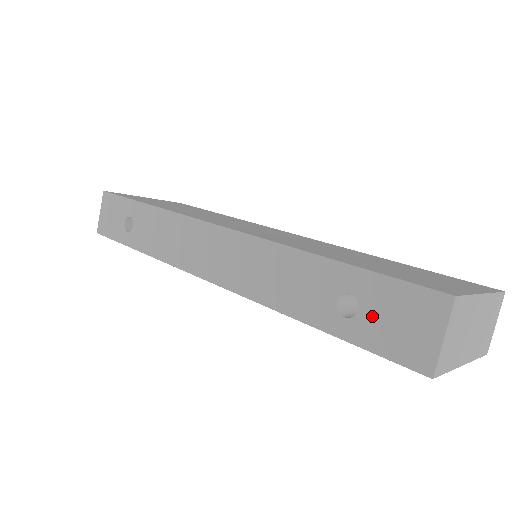
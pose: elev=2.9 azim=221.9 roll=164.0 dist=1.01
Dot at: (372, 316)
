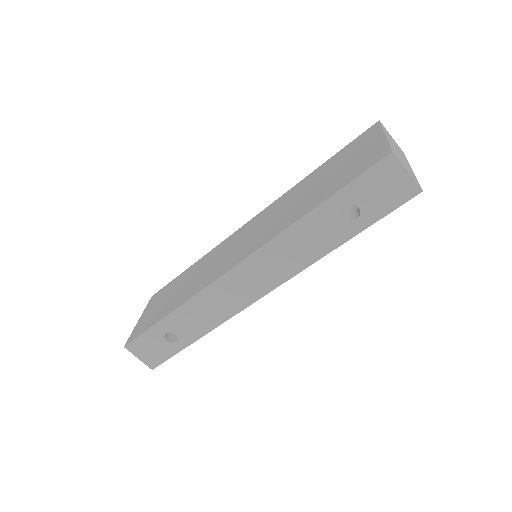
Dot at: (368, 202)
